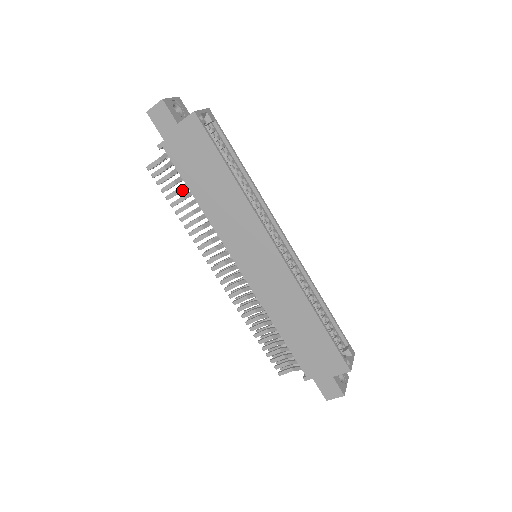
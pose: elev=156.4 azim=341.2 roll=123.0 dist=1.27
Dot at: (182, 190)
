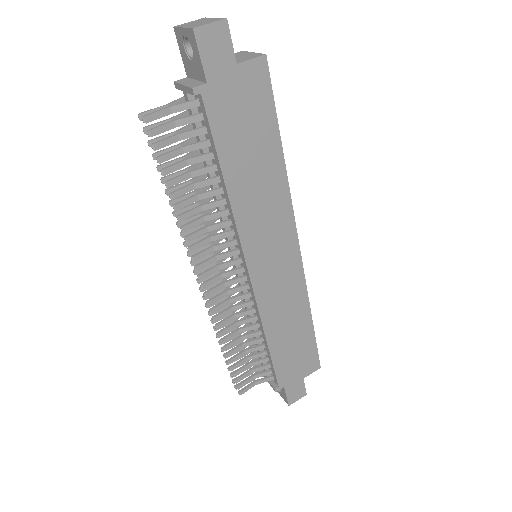
Dot at: (193, 163)
